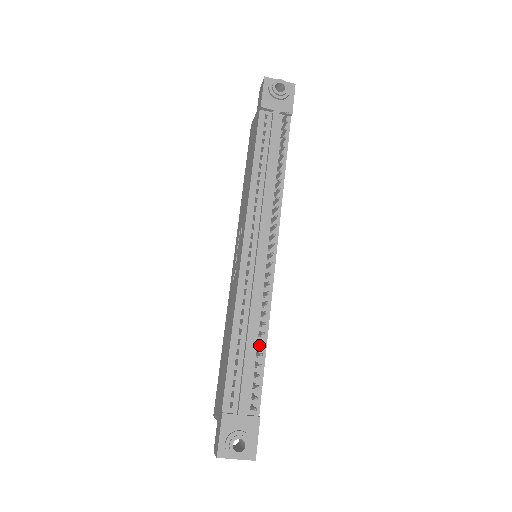
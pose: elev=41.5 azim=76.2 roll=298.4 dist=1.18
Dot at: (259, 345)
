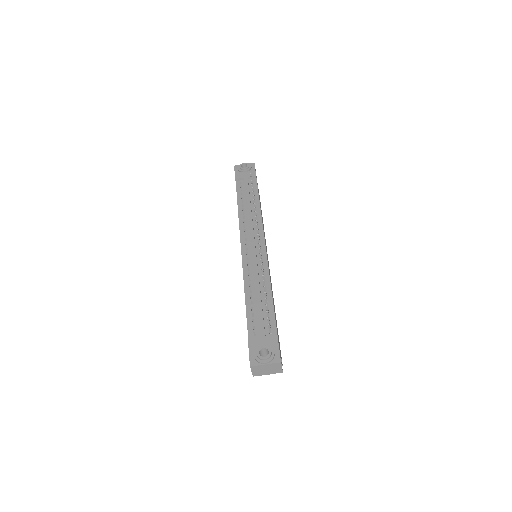
Dot at: occluded
